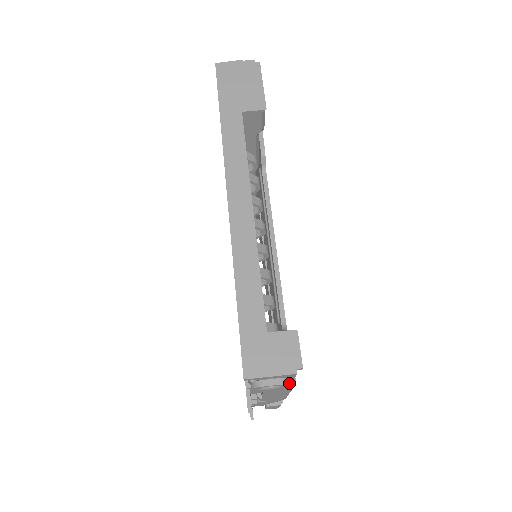
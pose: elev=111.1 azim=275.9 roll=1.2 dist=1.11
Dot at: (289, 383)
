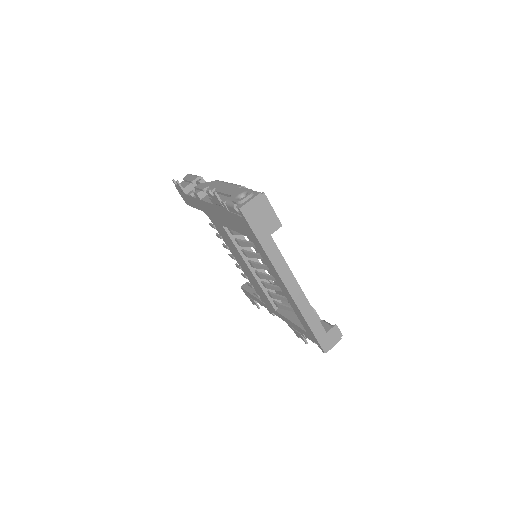
Dot at: occluded
